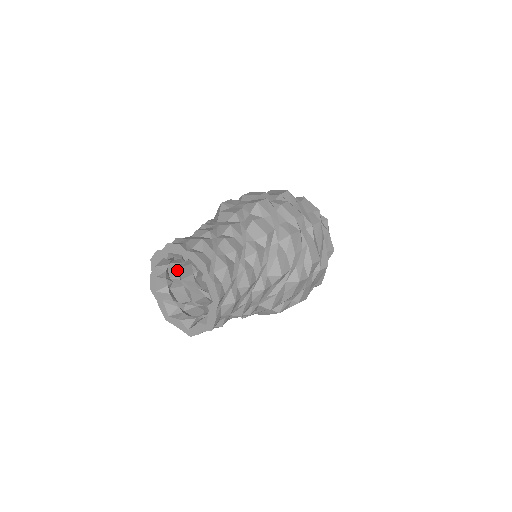
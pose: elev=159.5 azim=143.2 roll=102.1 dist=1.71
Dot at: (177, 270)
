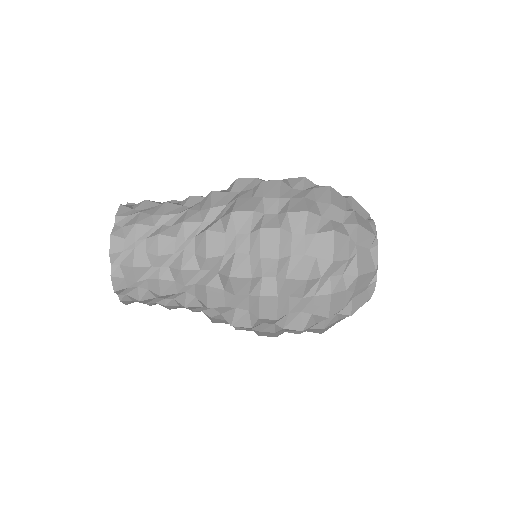
Dot at: occluded
